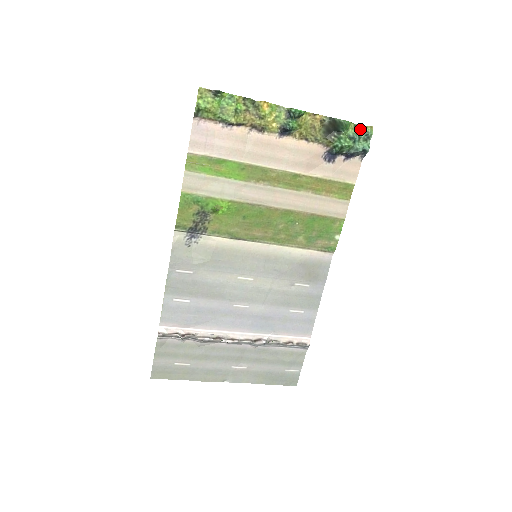
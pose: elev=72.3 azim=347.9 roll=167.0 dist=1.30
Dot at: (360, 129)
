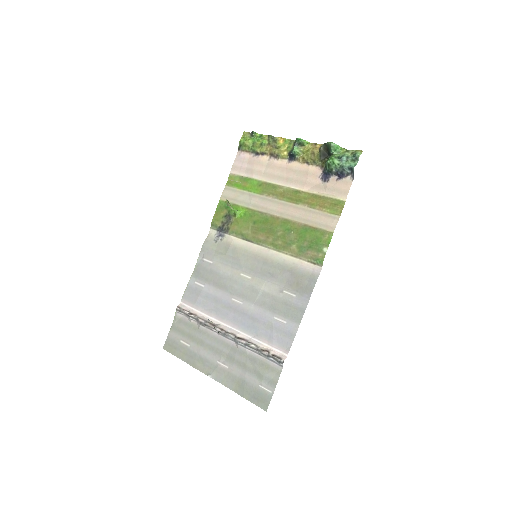
Dot at: (352, 153)
